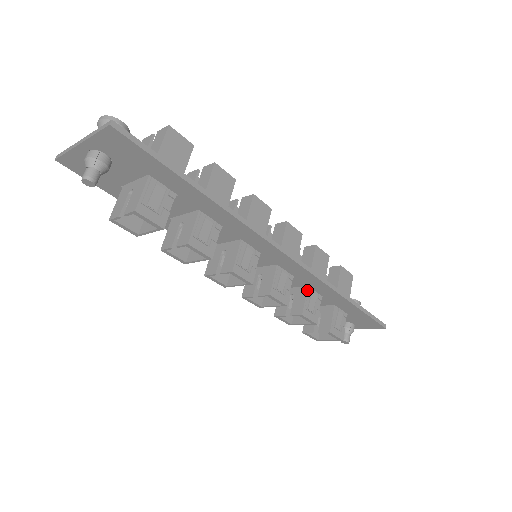
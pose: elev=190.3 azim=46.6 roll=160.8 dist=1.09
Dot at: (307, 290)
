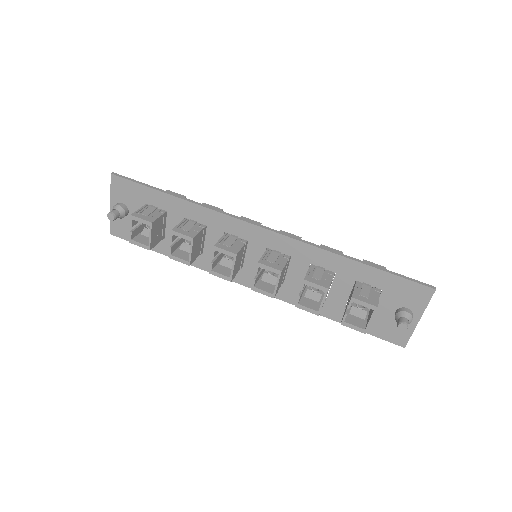
Dot at: (310, 267)
